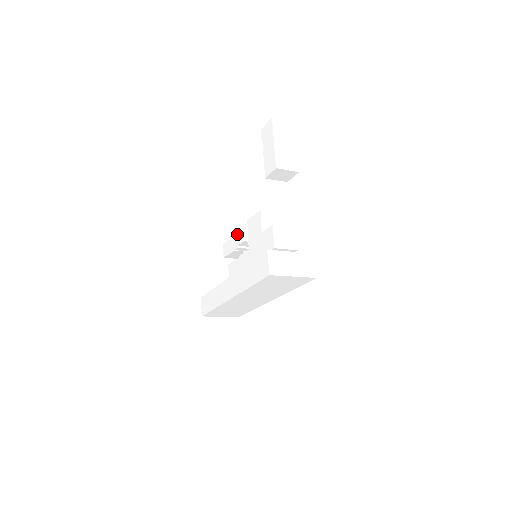
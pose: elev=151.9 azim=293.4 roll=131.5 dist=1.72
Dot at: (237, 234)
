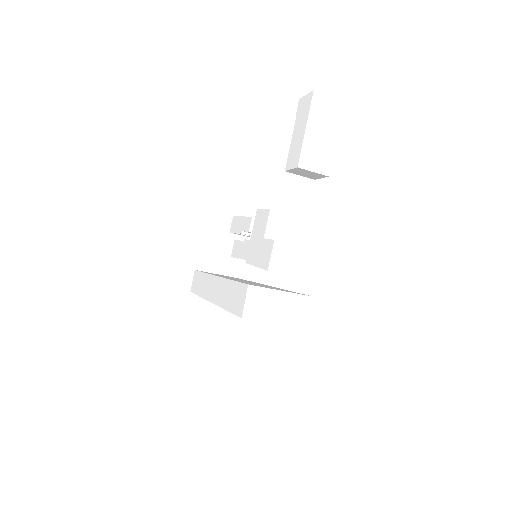
Dot at: (245, 217)
